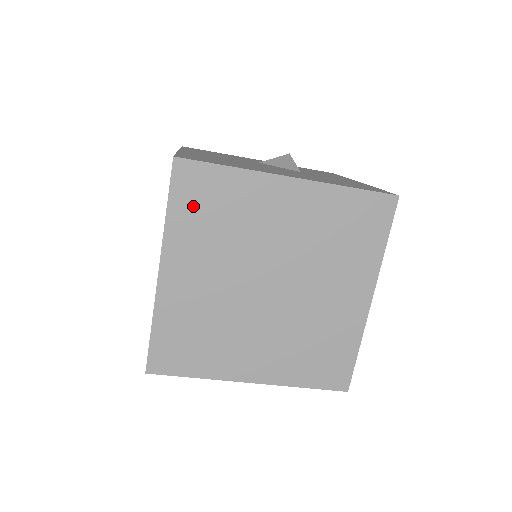
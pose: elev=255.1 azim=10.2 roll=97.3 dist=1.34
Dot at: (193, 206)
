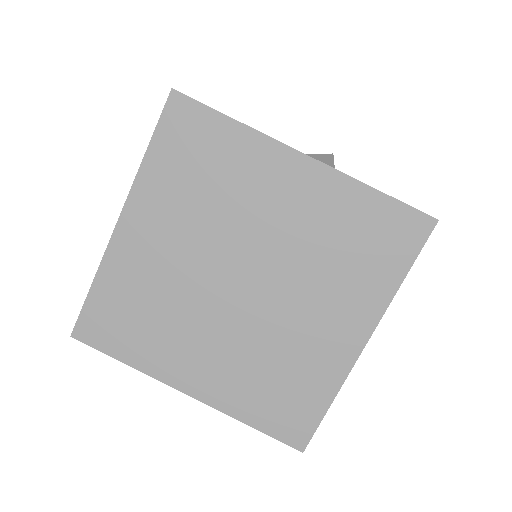
Dot at: (178, 154)
